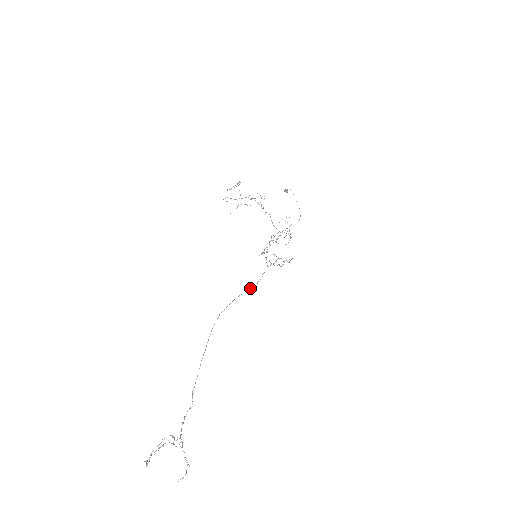
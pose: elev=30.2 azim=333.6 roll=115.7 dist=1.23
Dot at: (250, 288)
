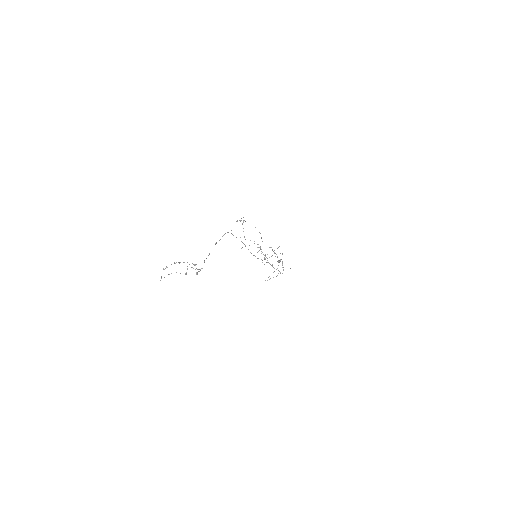
Dot at: occluded
